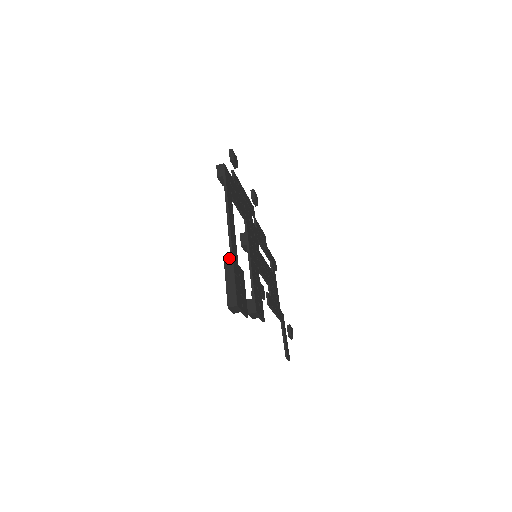
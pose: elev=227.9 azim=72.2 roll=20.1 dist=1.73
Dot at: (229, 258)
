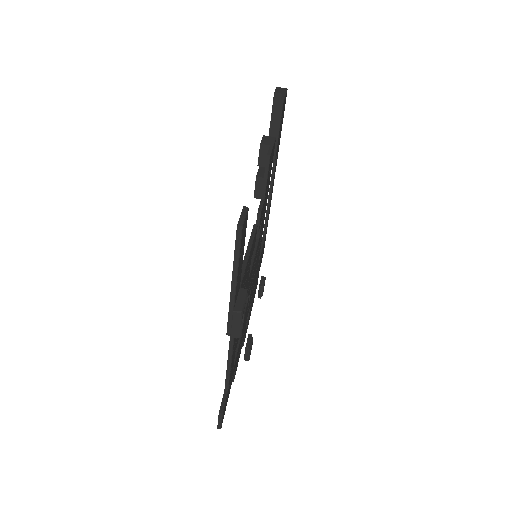
Dot at: occluded
